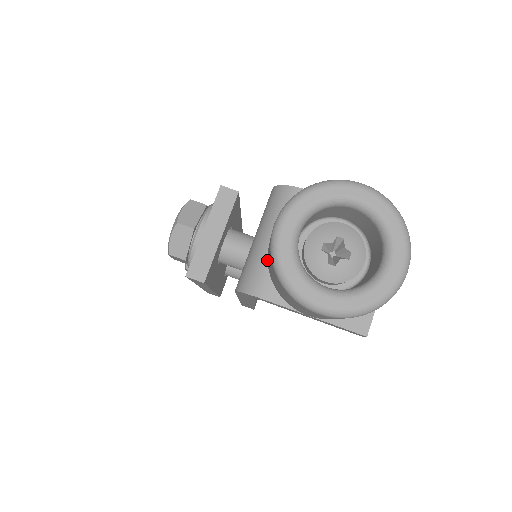
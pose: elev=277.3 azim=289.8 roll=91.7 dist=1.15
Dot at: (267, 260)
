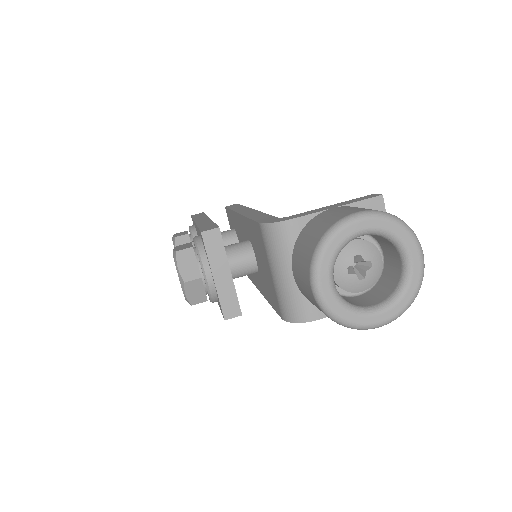
Dot at: (300, 291)
